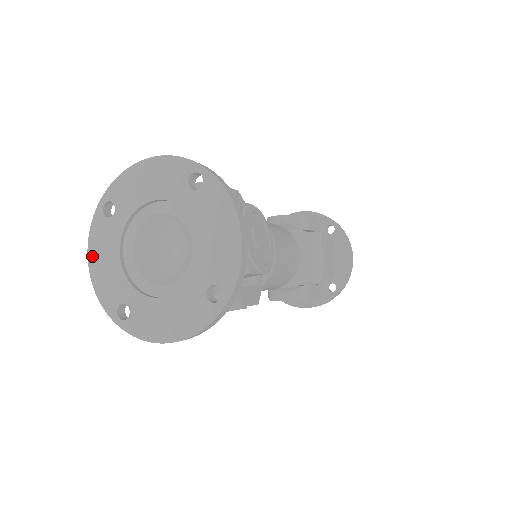
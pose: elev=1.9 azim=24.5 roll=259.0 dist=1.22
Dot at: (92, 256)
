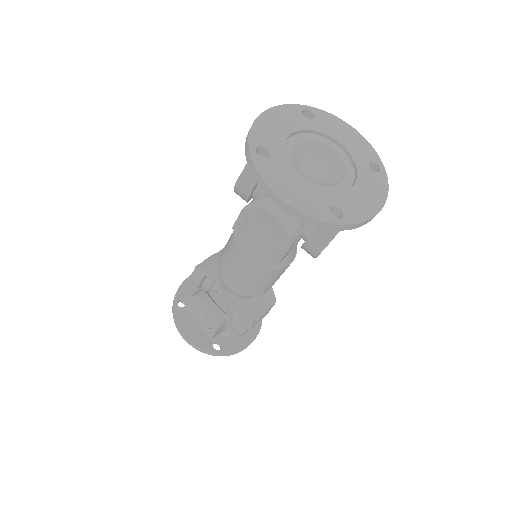
Dot at: (272, 112)
